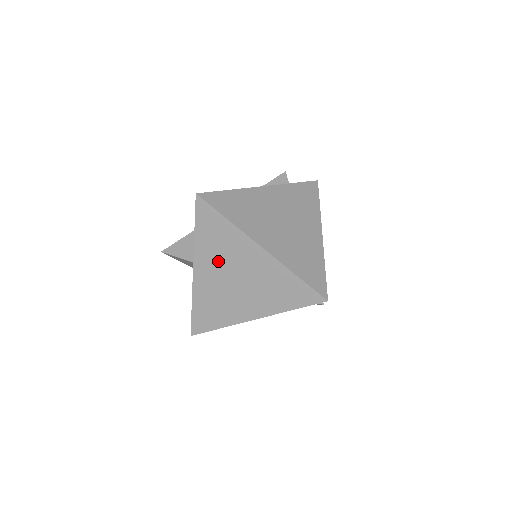
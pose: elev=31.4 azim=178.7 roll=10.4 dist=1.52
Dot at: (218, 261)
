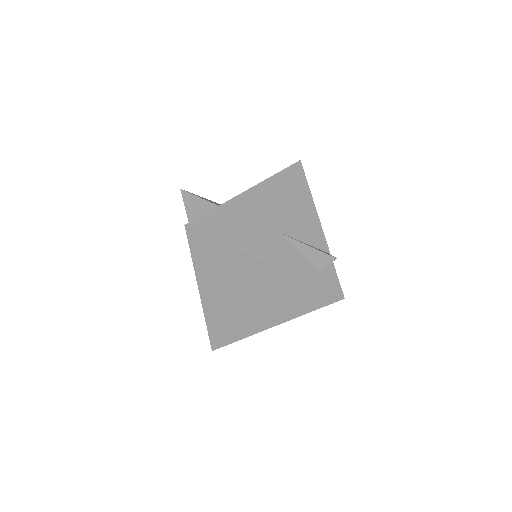
Dot at: occluded
